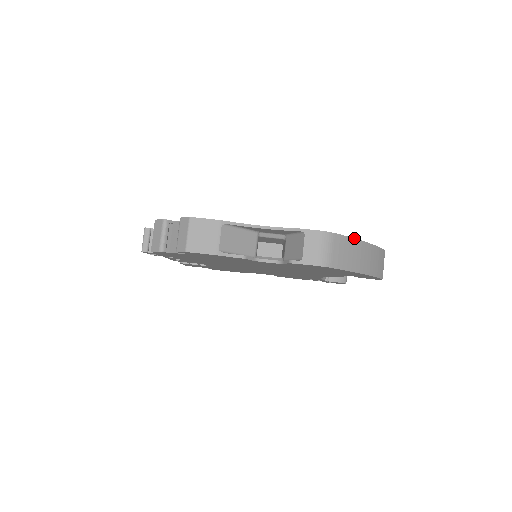
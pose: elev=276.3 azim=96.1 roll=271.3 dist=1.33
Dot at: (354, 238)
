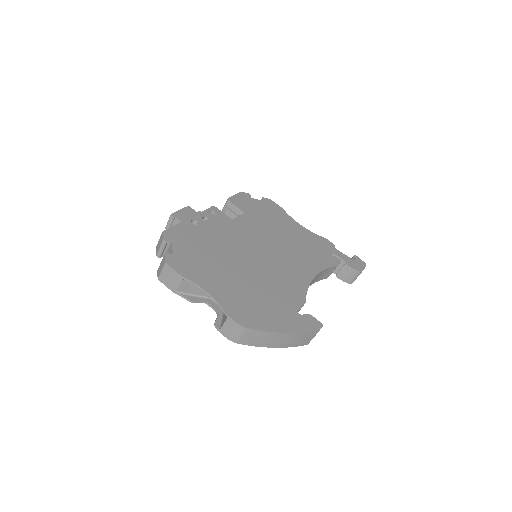
Dot at: (270, 332)
